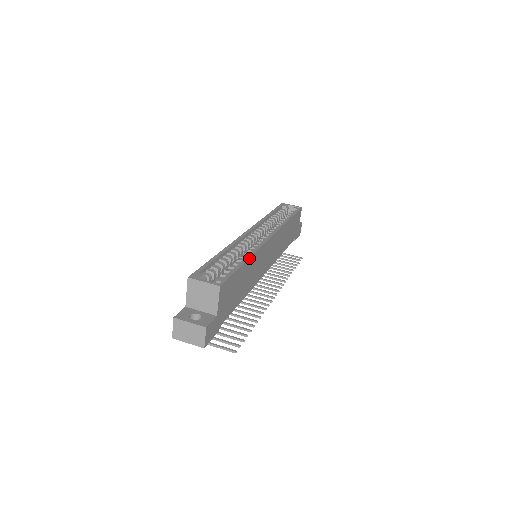
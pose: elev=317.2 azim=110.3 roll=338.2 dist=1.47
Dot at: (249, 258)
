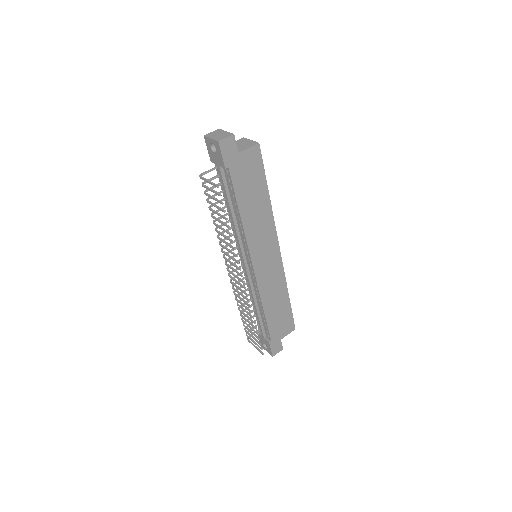
Dot at: (270, 200)
